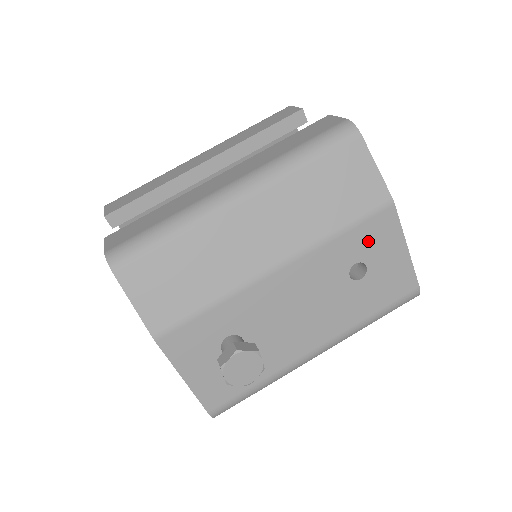
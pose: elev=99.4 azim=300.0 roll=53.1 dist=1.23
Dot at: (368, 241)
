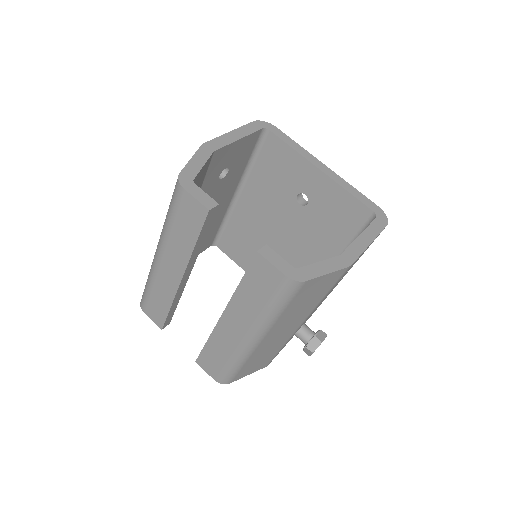
Dot at: (344, 274)
